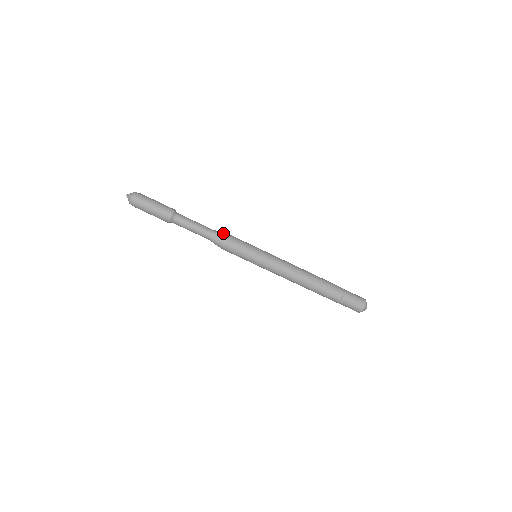
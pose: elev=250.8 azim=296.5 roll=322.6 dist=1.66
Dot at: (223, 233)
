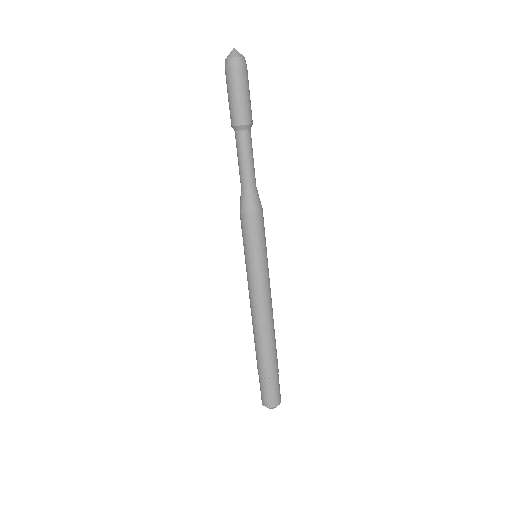
Dot at: (260, 201)
